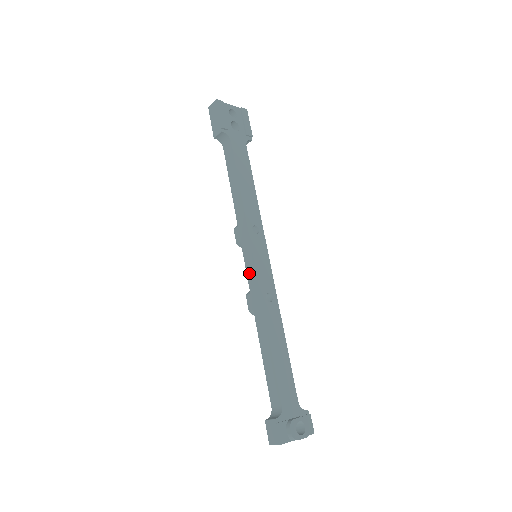
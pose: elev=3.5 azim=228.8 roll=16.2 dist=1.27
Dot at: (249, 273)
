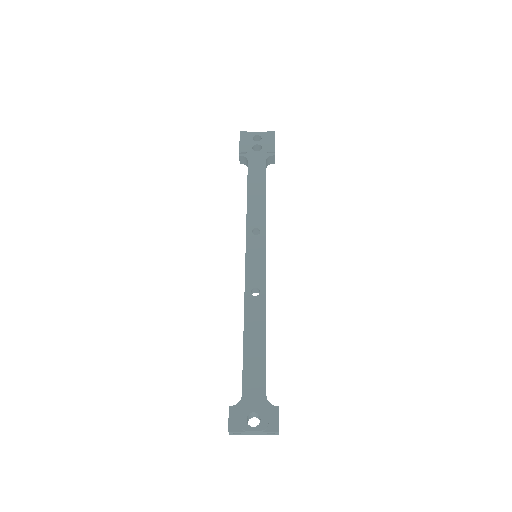
Dot at: occluded
